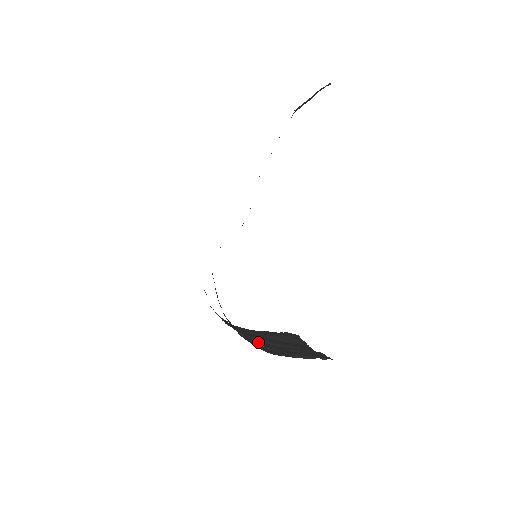
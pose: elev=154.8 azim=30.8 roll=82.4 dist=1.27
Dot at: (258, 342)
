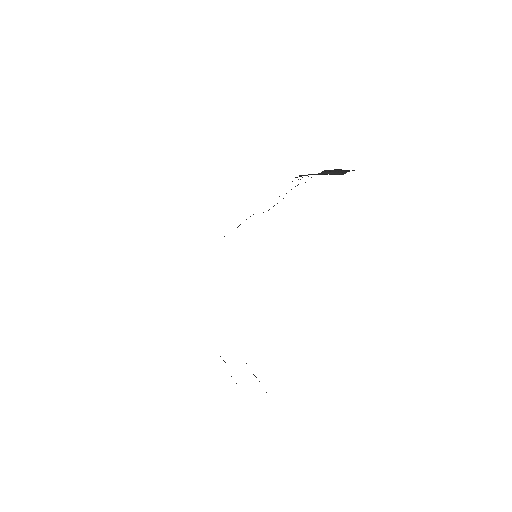
Dot at: occluded
